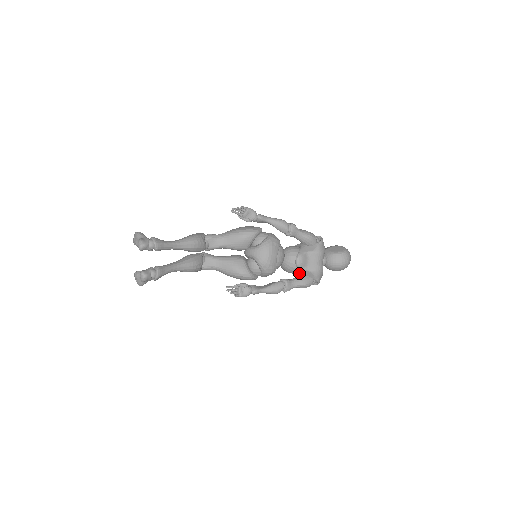
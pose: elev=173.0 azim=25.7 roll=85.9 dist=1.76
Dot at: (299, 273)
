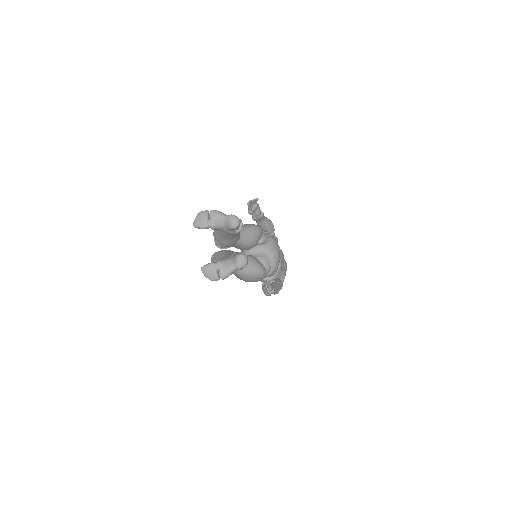
Dot at: (276, 275)
